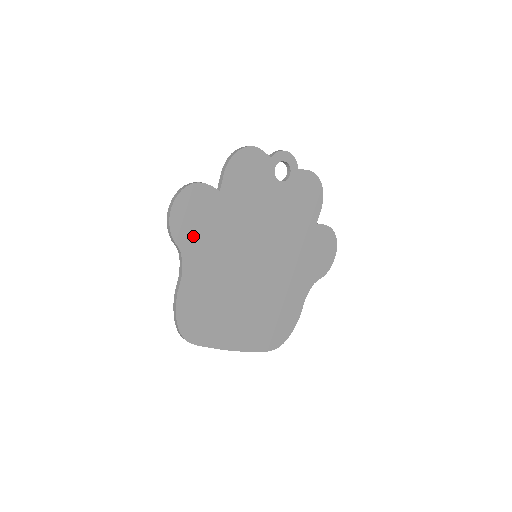
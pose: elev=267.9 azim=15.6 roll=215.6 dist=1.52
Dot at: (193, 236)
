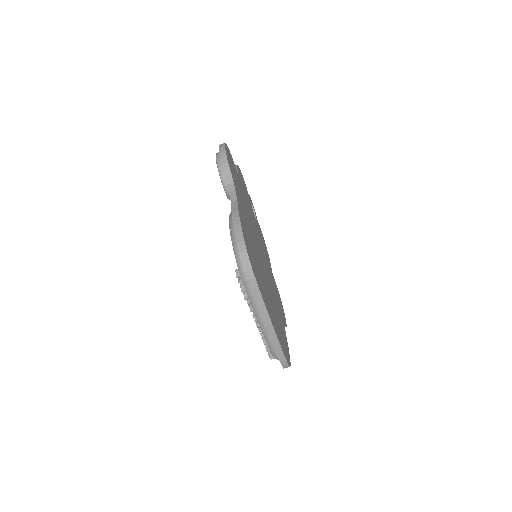
Dot at: (235, 182)
